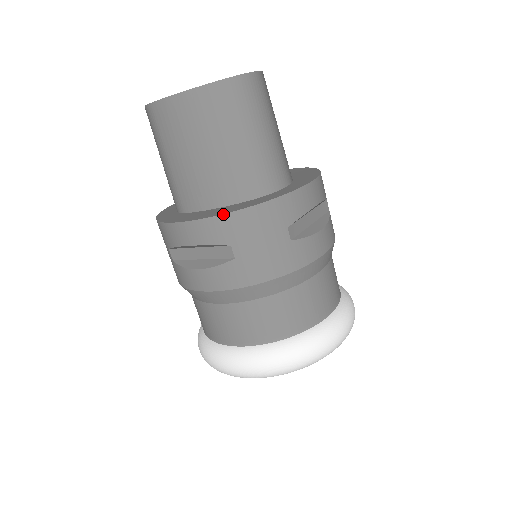
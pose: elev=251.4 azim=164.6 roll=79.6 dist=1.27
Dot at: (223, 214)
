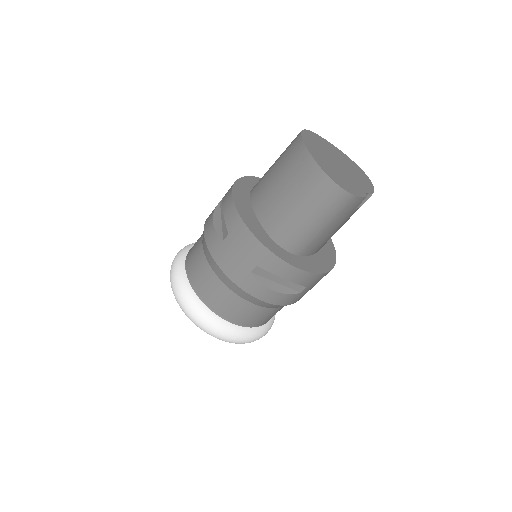
Dot at: (242, 219)
